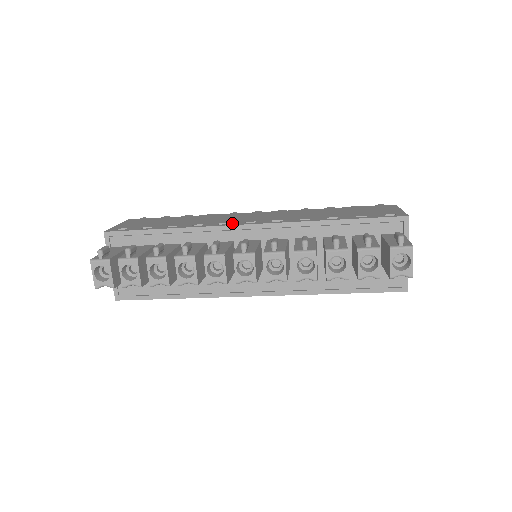
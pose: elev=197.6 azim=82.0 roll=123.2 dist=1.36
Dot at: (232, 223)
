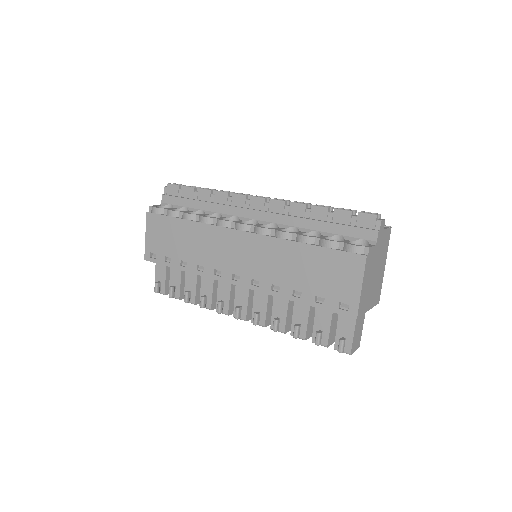
Dot at: (223, 275)
